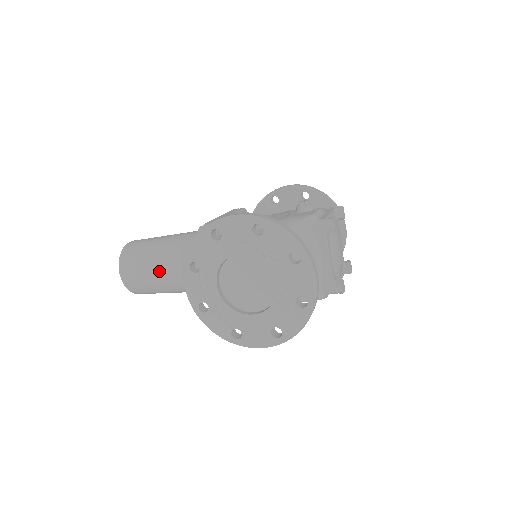
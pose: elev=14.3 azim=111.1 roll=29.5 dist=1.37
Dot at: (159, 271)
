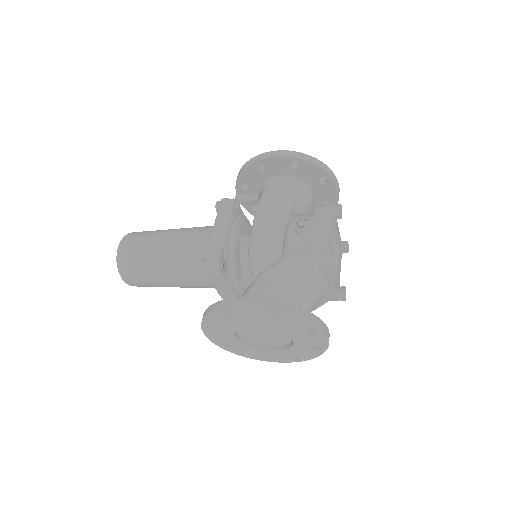
Dot at: (164, 282)
